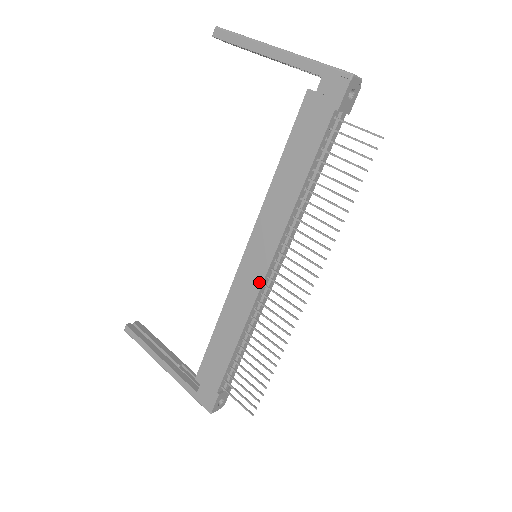
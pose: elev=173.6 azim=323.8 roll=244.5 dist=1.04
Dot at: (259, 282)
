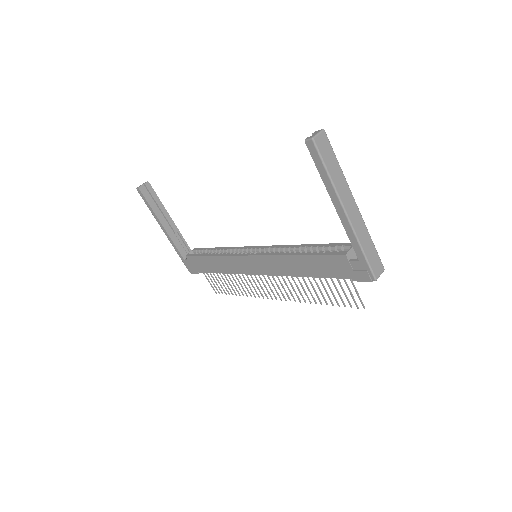
Dot at: (250, 272)
